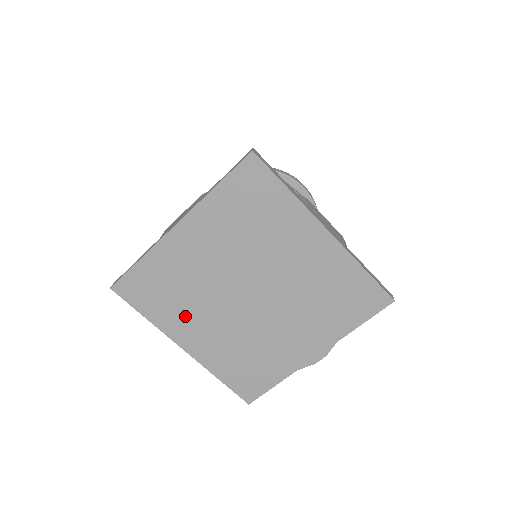
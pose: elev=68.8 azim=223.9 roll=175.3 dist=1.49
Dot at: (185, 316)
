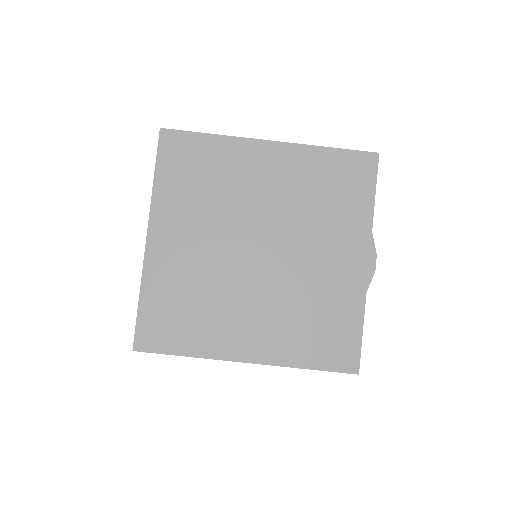
Dot at: (220, 322)
